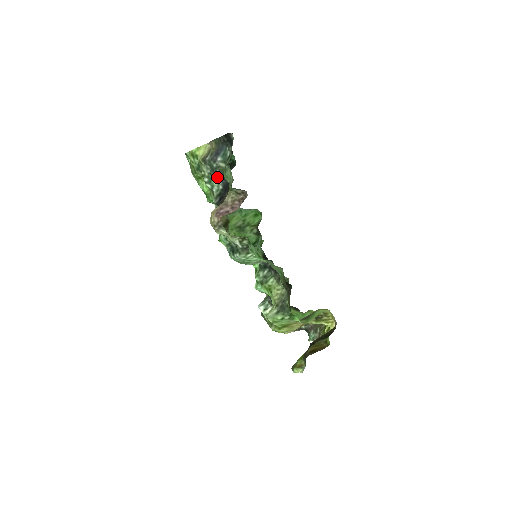
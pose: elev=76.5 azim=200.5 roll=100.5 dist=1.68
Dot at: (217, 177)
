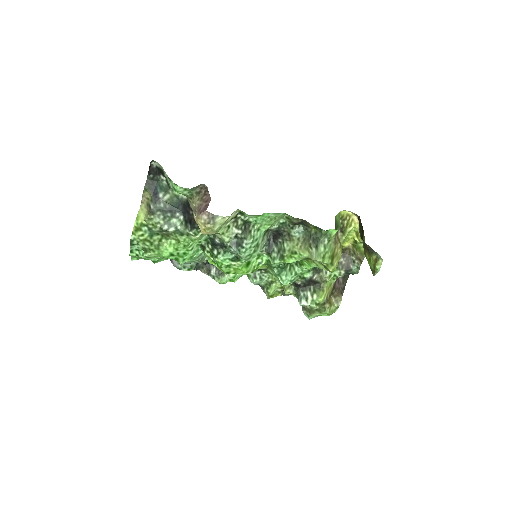
Dot at: (172, 213)
